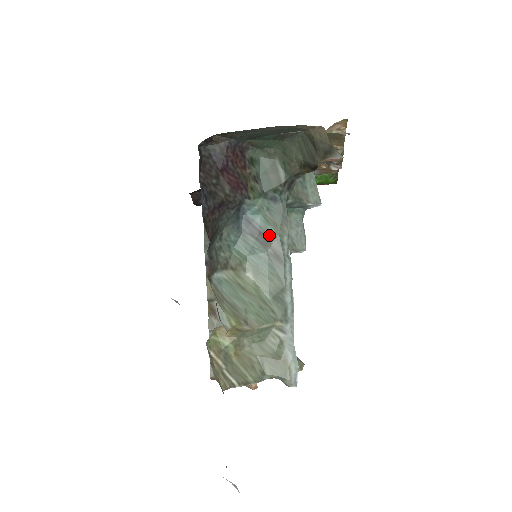
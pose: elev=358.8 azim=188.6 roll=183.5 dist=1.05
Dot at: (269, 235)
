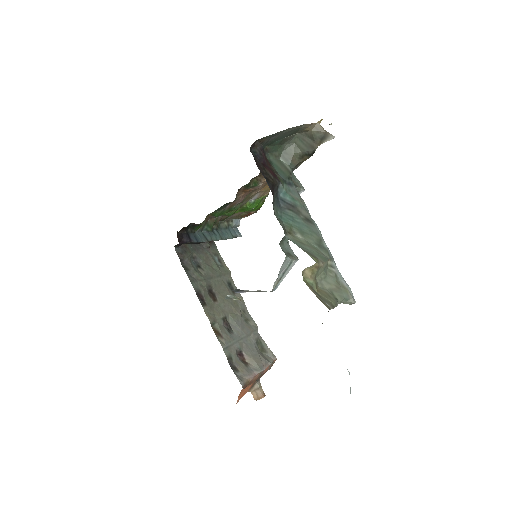
Dot at: (298, 207)
